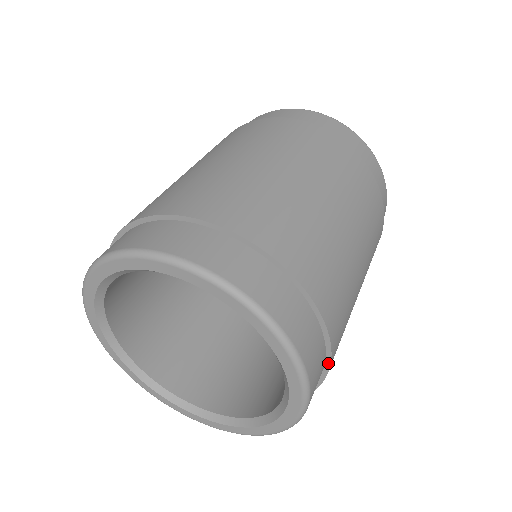
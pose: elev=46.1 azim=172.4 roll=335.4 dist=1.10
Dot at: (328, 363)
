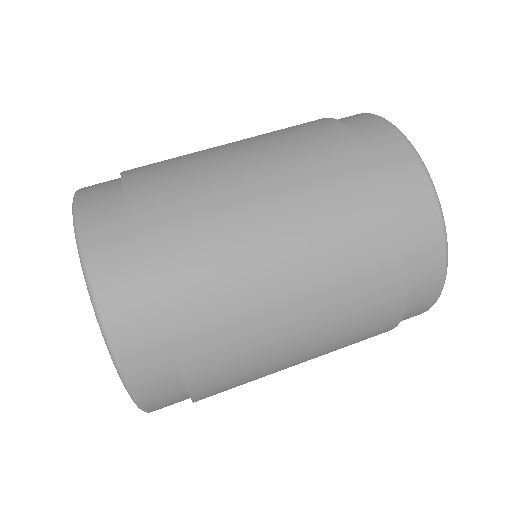
Dot at: (179, 371)
